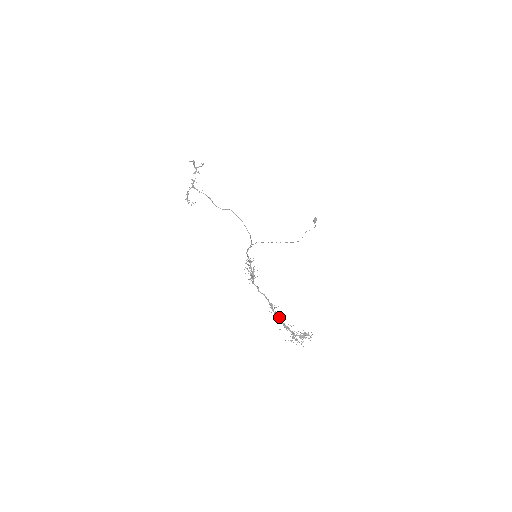
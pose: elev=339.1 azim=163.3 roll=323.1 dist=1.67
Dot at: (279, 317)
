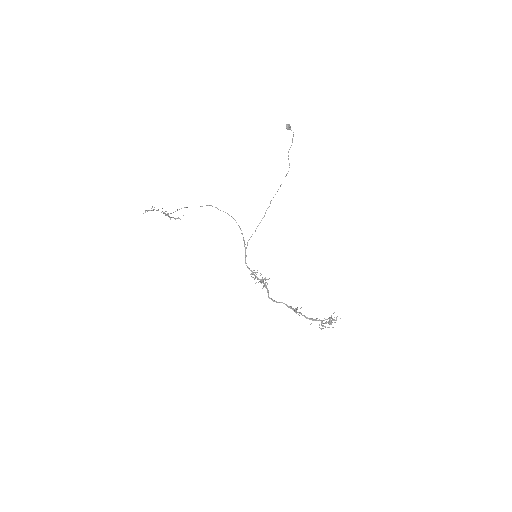
Dot at: occluded
